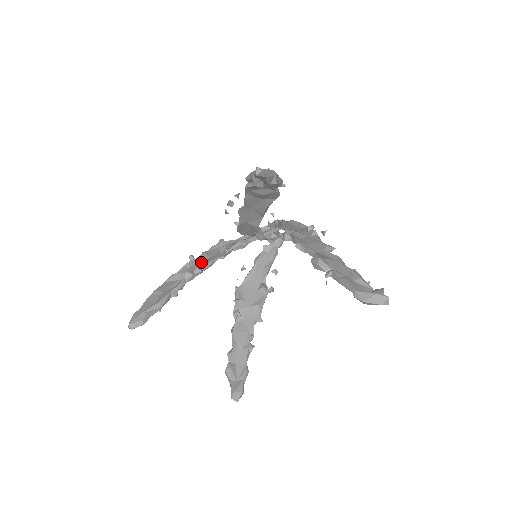
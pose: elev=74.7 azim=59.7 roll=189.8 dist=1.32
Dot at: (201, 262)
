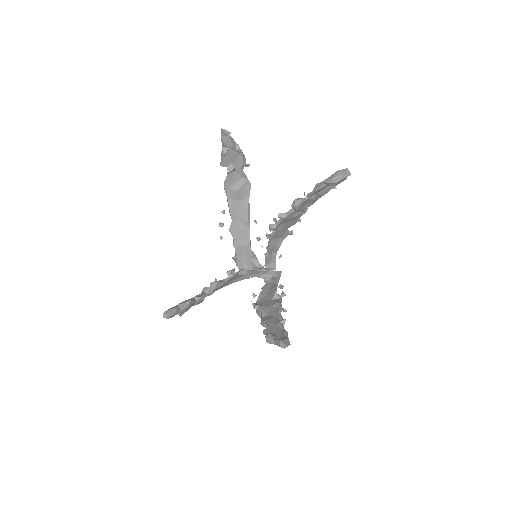
Dot at: occluded
